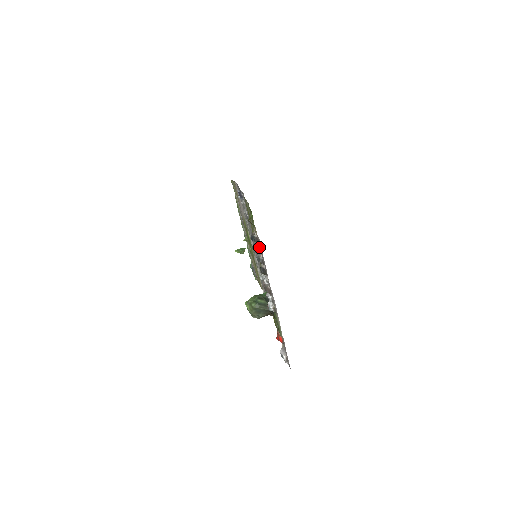
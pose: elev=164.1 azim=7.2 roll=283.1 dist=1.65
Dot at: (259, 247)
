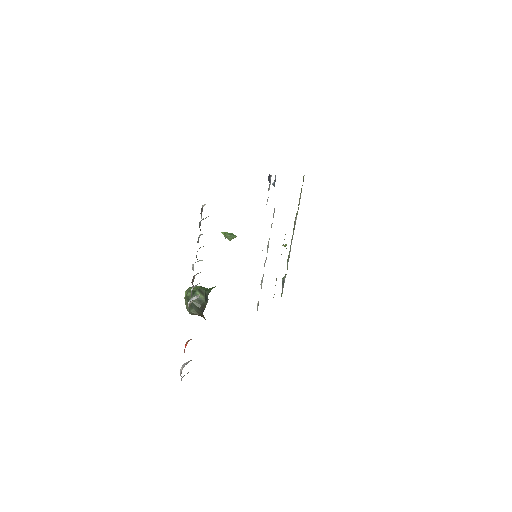
Dot at: occluded
